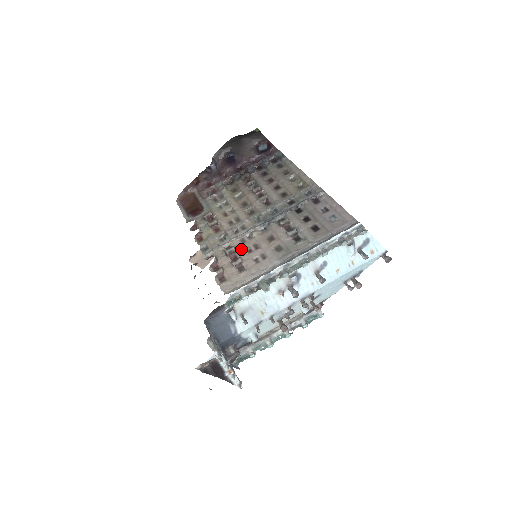
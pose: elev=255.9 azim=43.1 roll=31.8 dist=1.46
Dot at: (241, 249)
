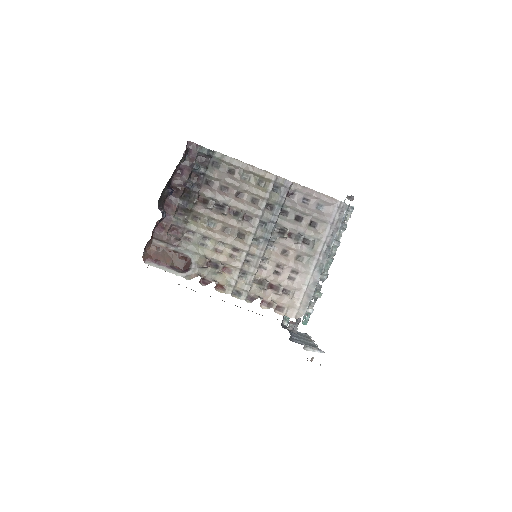
Dot at: (270, 277)
